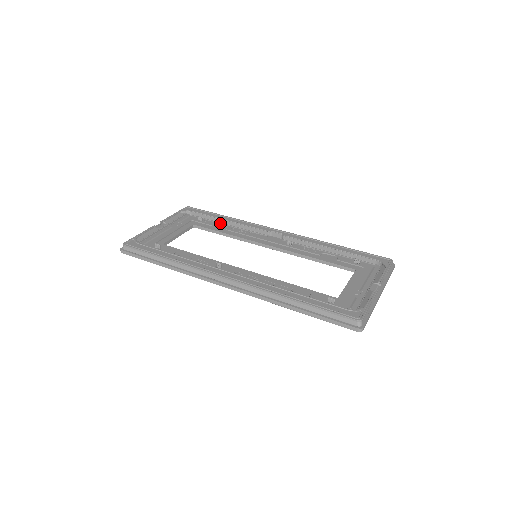
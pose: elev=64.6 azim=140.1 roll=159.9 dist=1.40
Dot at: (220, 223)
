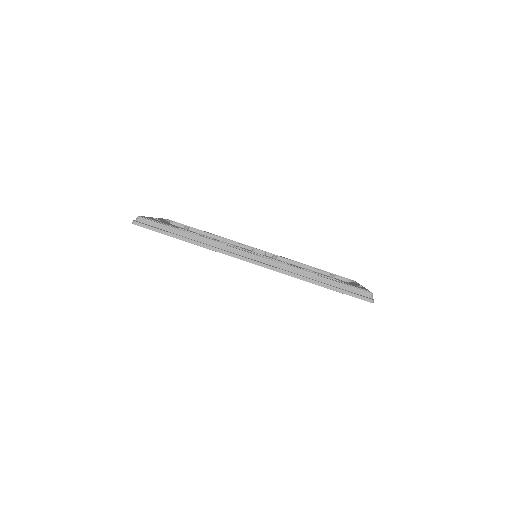
Dot at: (205, 235)
